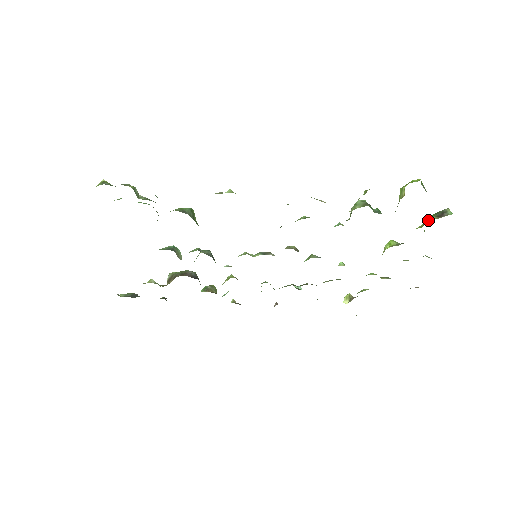
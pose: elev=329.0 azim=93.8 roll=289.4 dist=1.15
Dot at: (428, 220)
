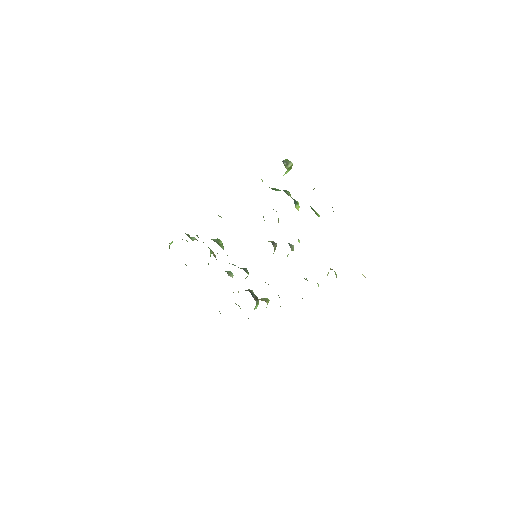
Dot at: occluded
